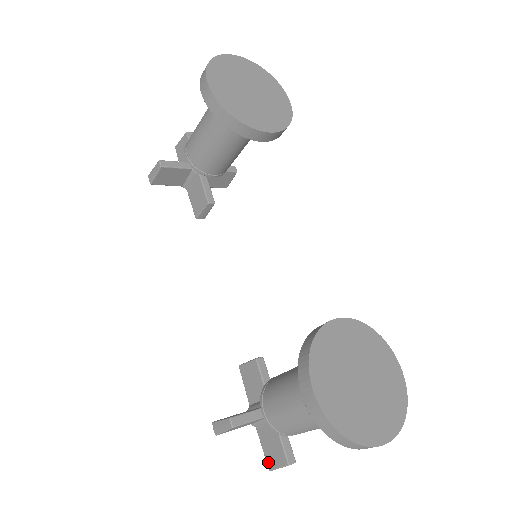
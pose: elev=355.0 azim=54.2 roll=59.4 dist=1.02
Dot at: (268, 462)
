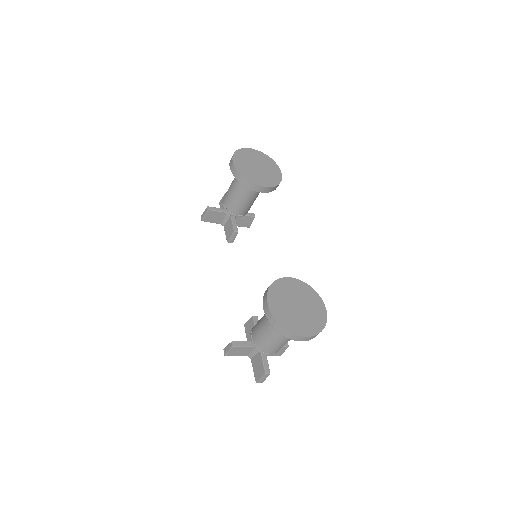
Dot at: (255, 377)
